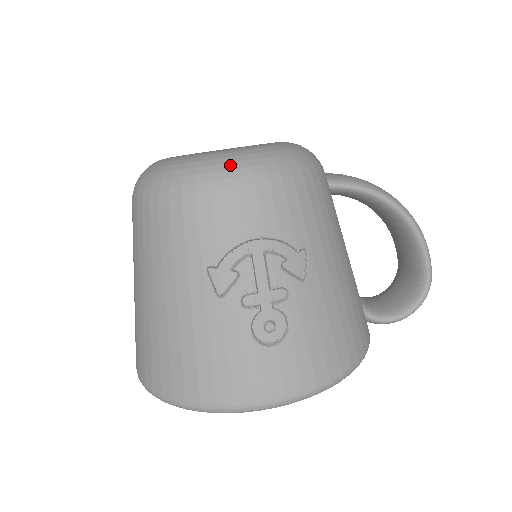
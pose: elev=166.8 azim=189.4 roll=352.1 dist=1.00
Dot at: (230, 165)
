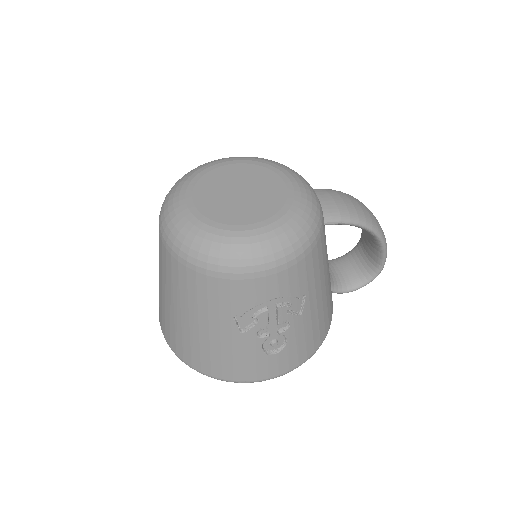
Dot at: (258, 253)
